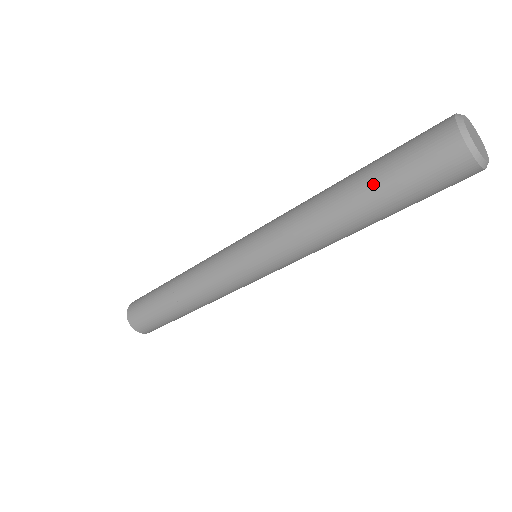
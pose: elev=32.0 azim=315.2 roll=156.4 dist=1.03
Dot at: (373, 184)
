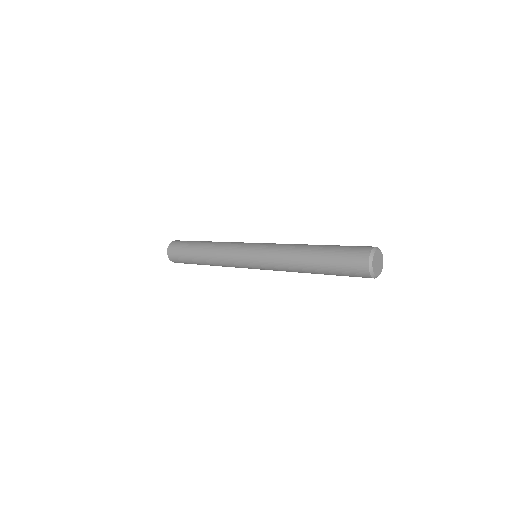
Dot at: (325, 265)
